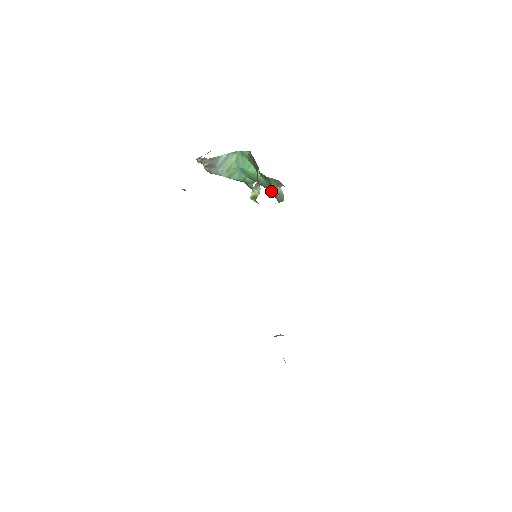
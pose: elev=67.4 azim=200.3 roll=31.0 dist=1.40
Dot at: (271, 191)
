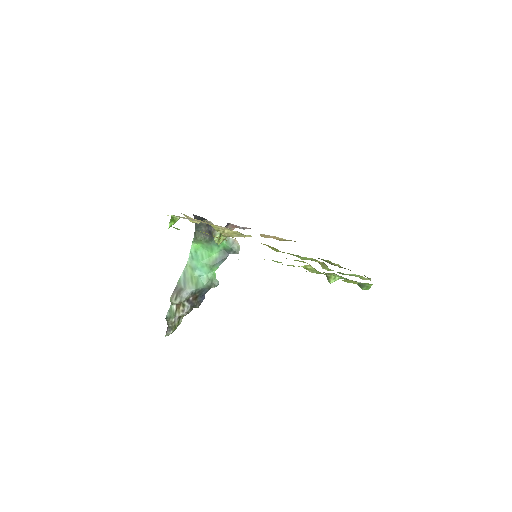
Dot at: (228, 255)
